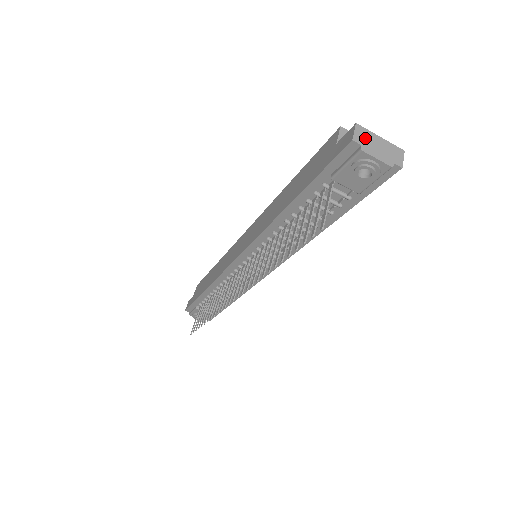
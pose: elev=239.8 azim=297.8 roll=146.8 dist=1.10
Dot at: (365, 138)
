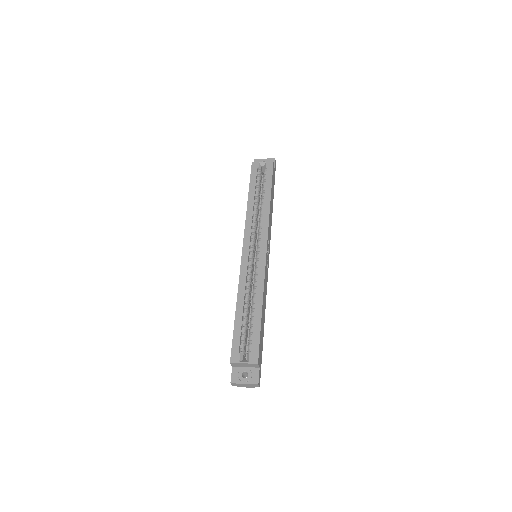
Dot at: (237, 385)
